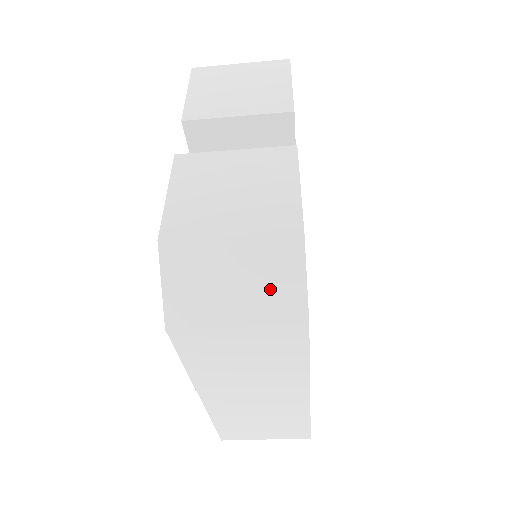
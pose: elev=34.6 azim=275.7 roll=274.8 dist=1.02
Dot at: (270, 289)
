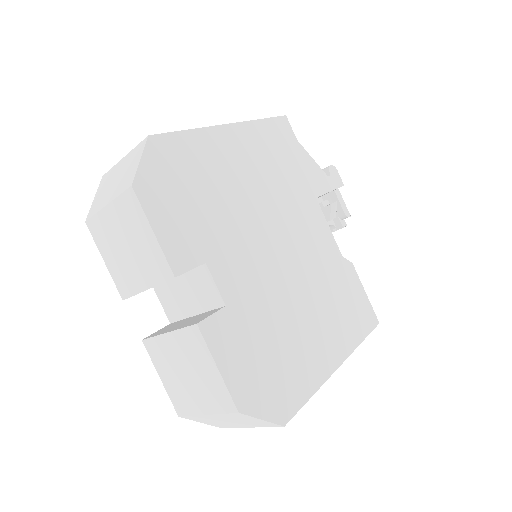
Dot at: (250, 422)
